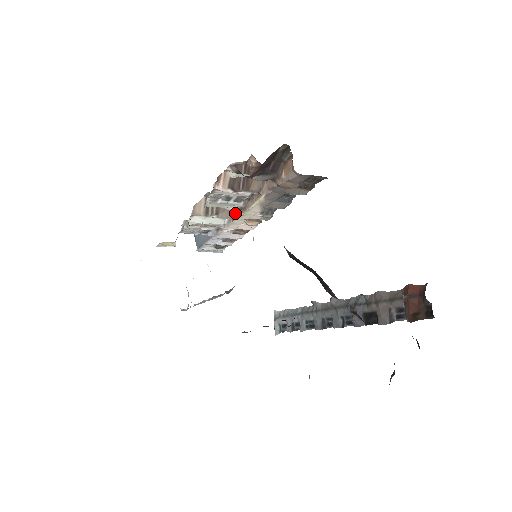
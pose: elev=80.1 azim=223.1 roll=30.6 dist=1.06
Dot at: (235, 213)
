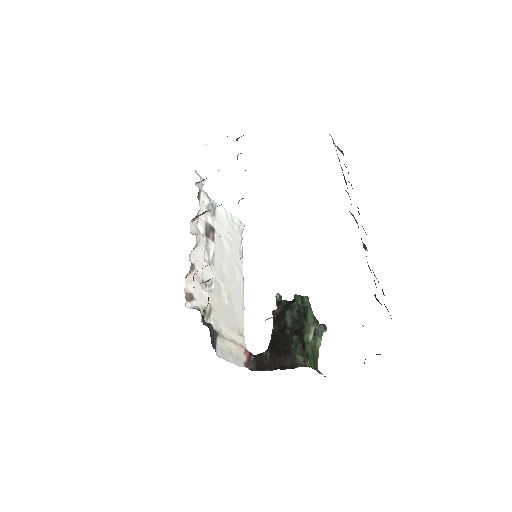
Dot at: occluded
